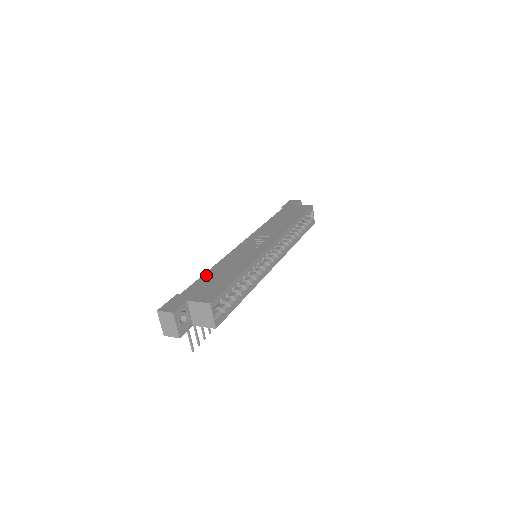
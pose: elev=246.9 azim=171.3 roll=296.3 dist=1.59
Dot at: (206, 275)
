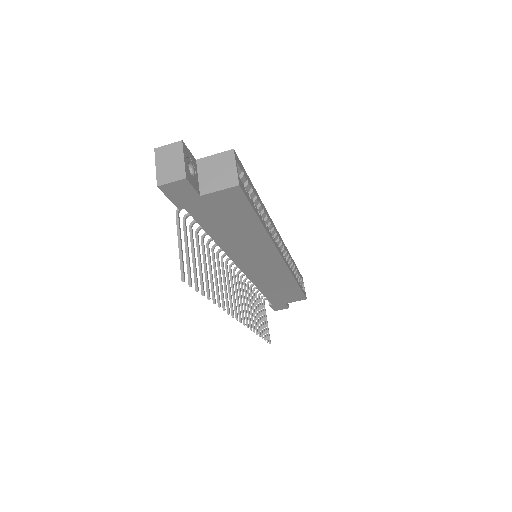
Dot at: occluded
